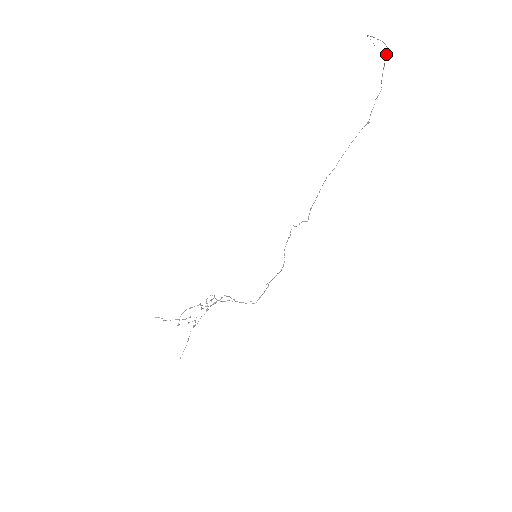
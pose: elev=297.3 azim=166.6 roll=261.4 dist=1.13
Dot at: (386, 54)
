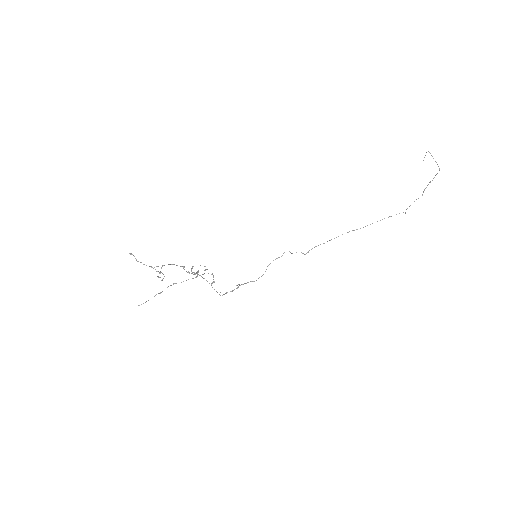
Dot at: occluded
